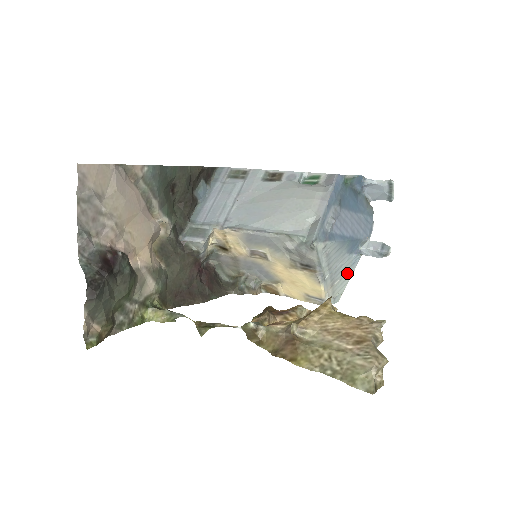
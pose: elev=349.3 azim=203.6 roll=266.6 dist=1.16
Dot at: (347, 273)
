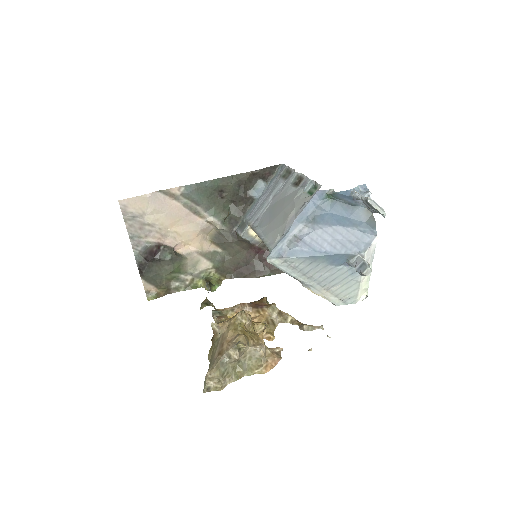
Dot at: (349, 281)
